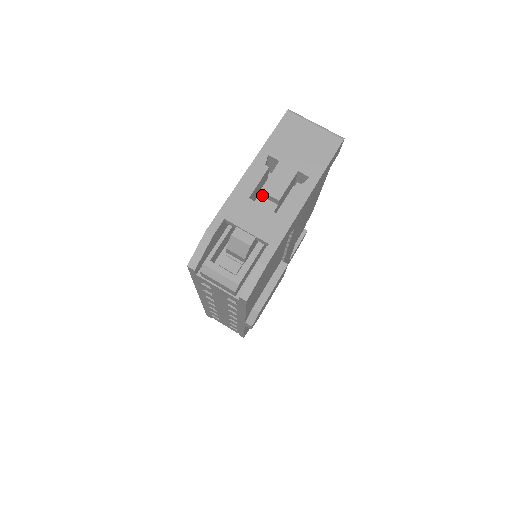
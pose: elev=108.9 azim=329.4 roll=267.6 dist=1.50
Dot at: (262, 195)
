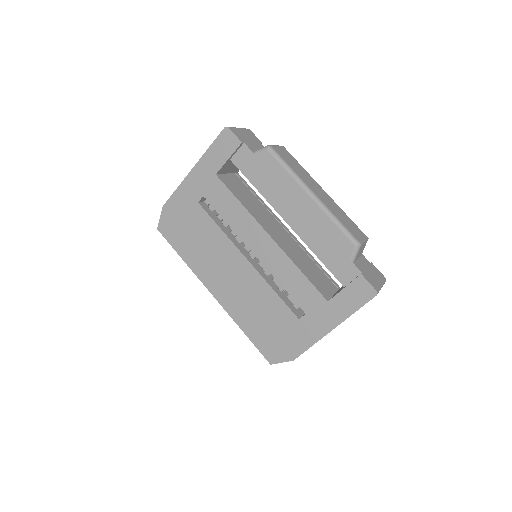
Dot at: occluded
